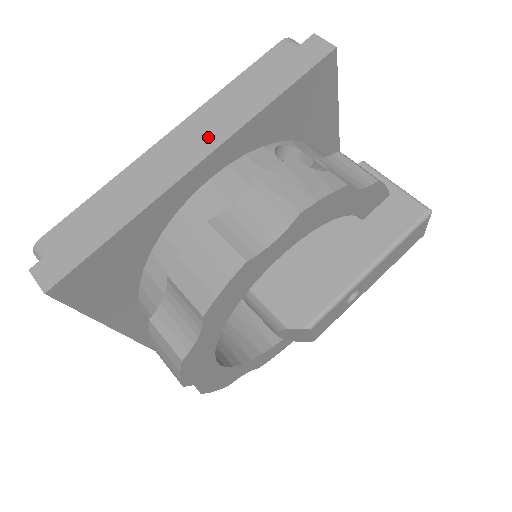
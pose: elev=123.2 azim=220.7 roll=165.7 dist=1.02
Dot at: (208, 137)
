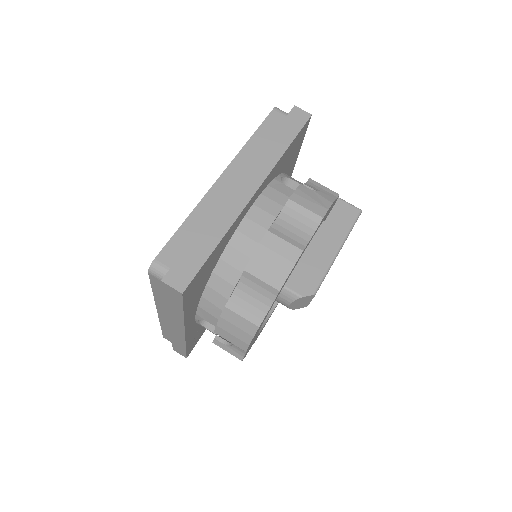
Dot at: (254, 176)
